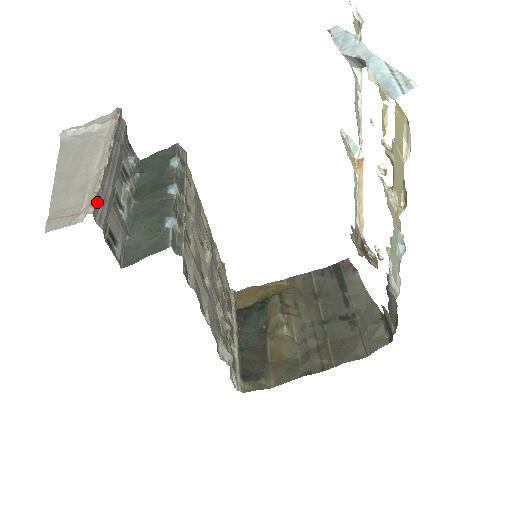
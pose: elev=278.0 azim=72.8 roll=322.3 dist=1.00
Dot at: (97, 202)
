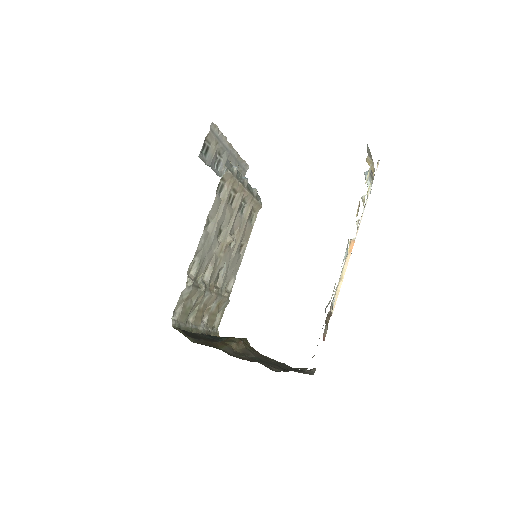
Dot at: (216, 128)
